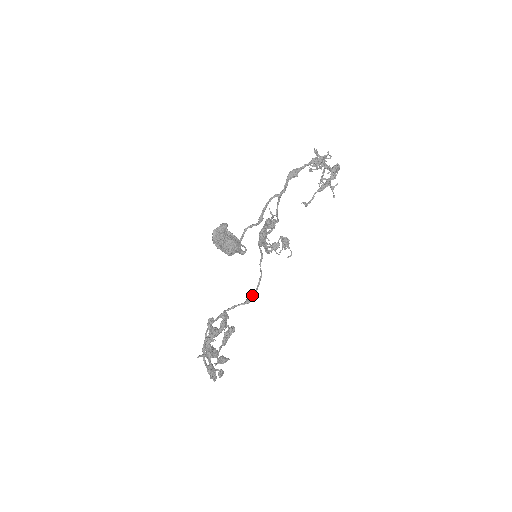
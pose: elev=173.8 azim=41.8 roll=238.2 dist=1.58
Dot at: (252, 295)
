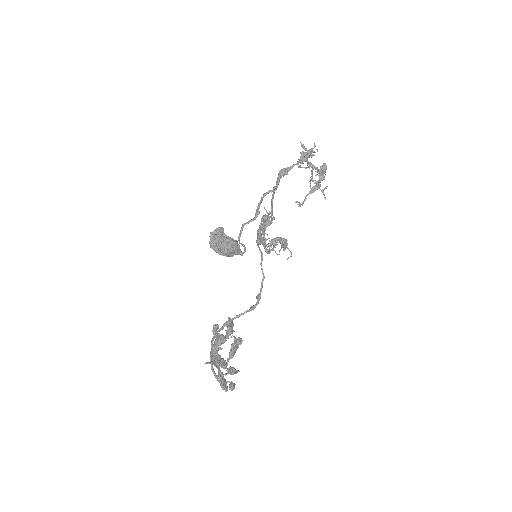
Dot at: occluded
